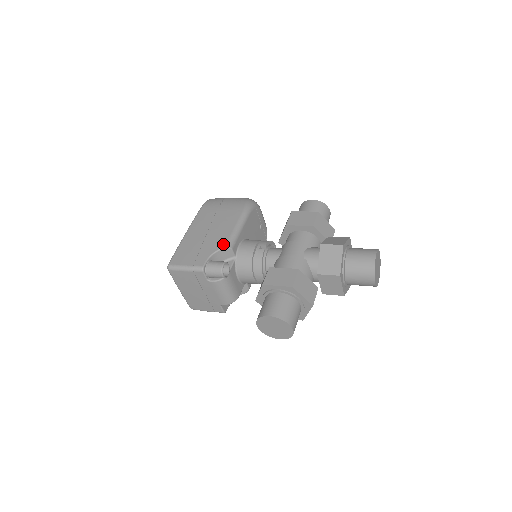
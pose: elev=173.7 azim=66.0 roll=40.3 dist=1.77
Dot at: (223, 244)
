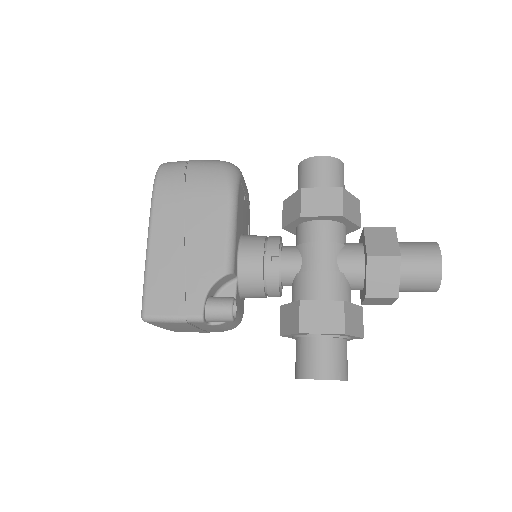
Dot at: (219, 270)
